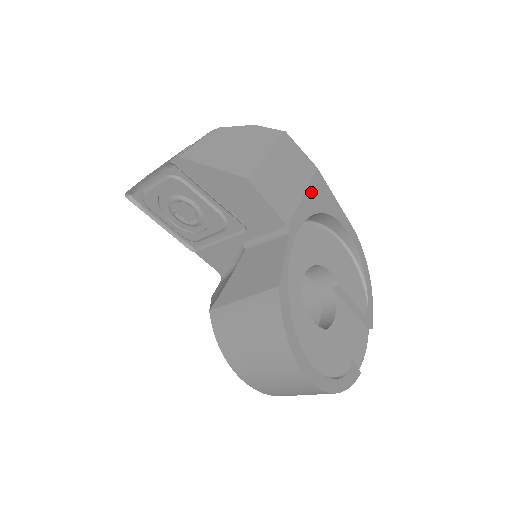
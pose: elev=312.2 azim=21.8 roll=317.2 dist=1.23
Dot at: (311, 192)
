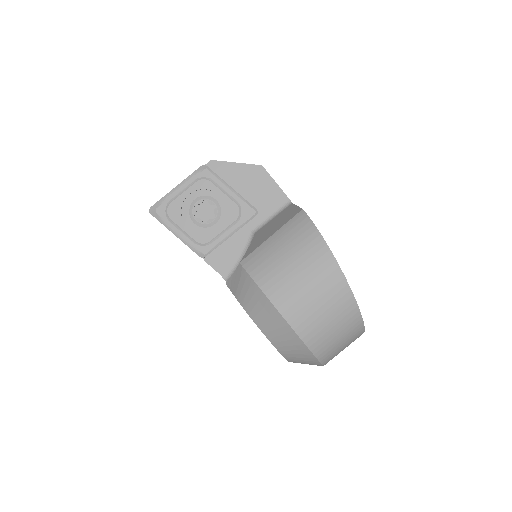
Dot at: occluded
